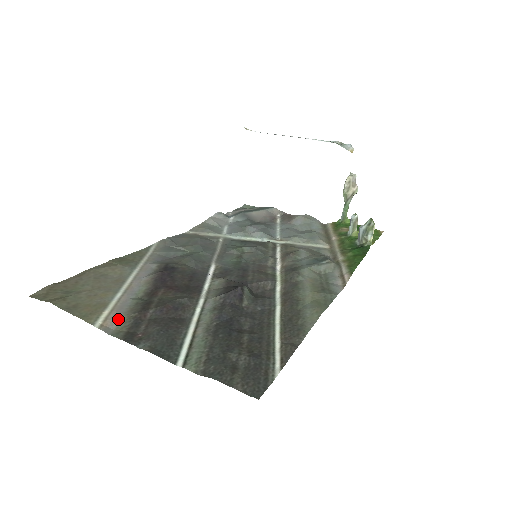
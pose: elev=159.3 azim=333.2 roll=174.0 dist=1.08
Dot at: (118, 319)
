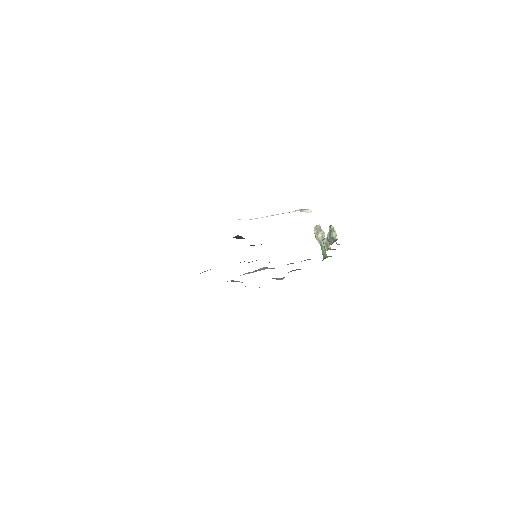
Dot at: occluded
